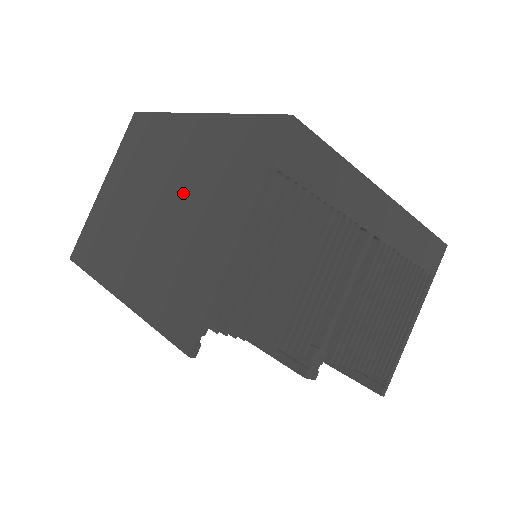
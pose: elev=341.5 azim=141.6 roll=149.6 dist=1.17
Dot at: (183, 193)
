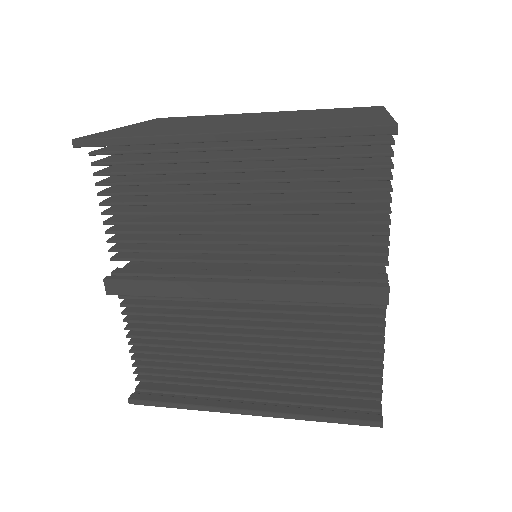
Dot at: (290, 116)
